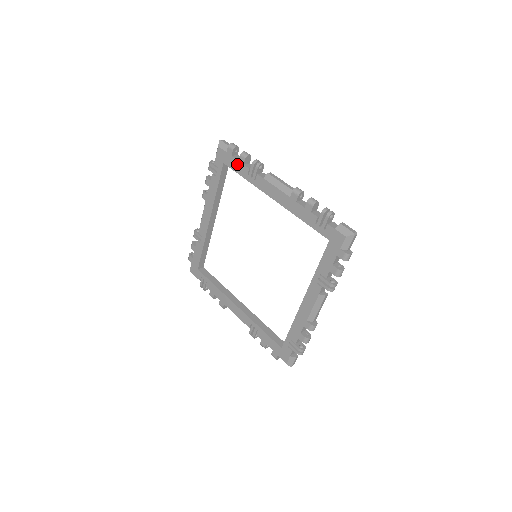
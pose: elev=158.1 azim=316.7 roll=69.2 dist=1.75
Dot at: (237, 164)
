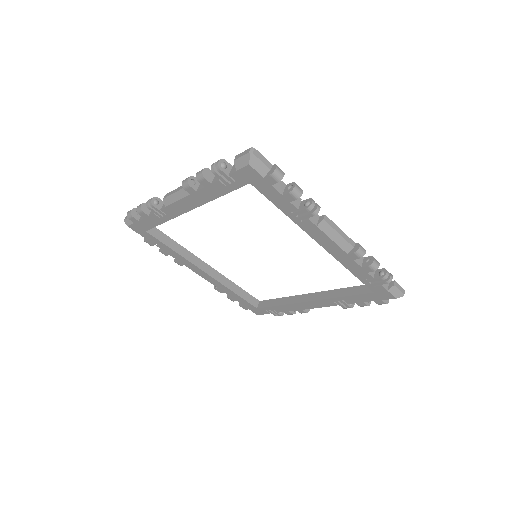
Dot at: (278, 197)
